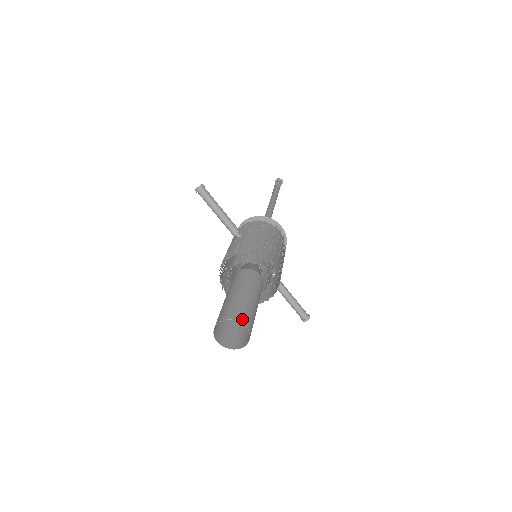
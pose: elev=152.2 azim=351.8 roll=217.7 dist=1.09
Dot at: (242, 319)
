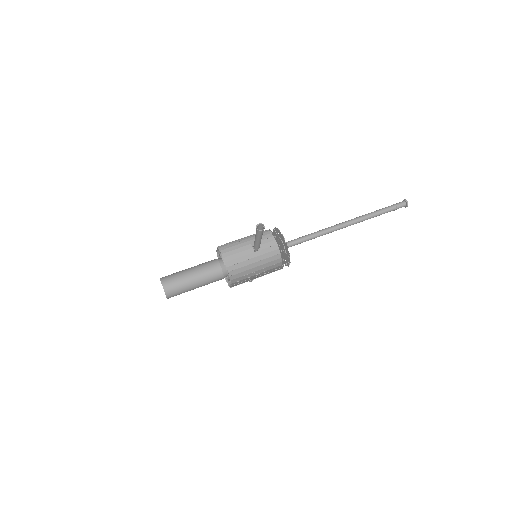
Dot at: (170, 296)
